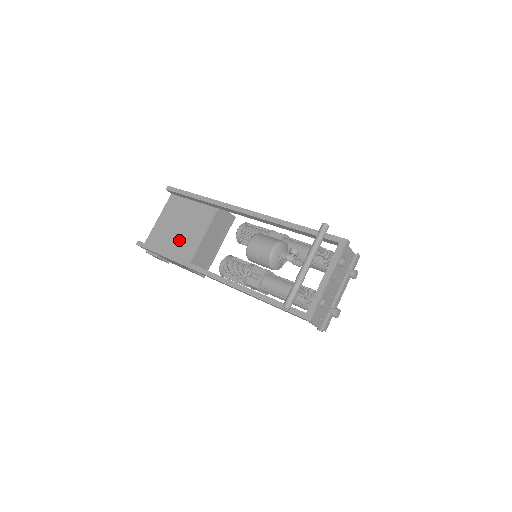
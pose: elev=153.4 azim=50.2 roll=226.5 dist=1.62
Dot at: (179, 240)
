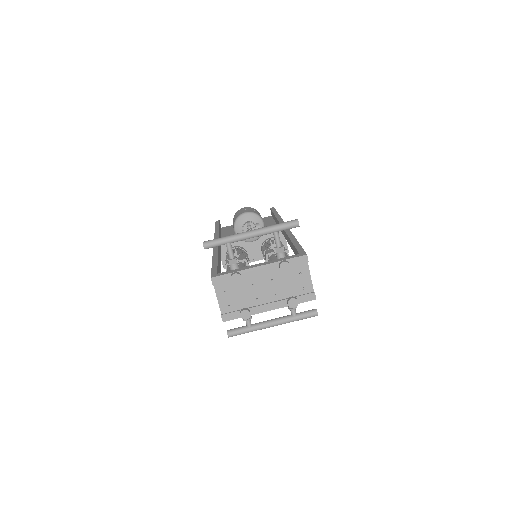
Dot at: occluded
